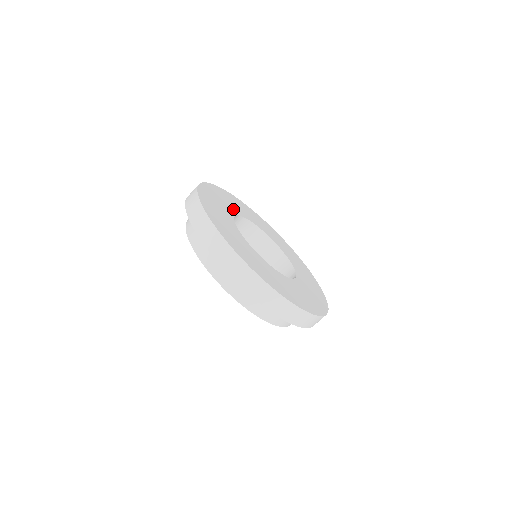
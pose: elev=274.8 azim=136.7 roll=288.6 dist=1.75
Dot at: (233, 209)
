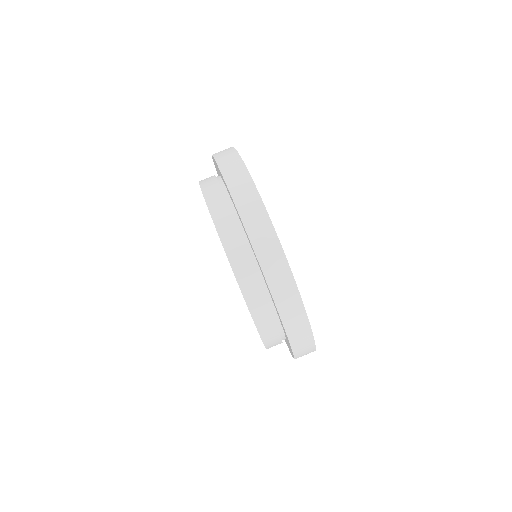
Dot at: occluded
